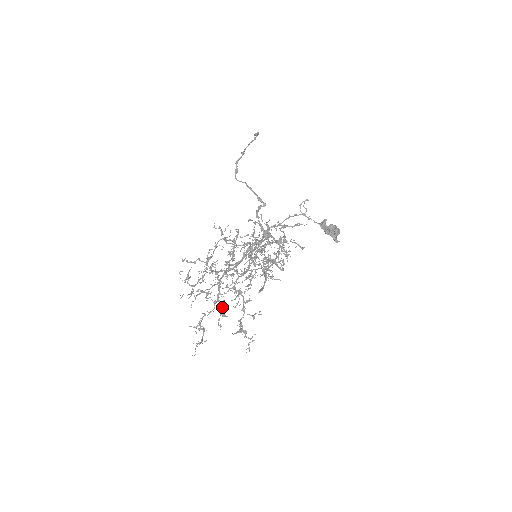
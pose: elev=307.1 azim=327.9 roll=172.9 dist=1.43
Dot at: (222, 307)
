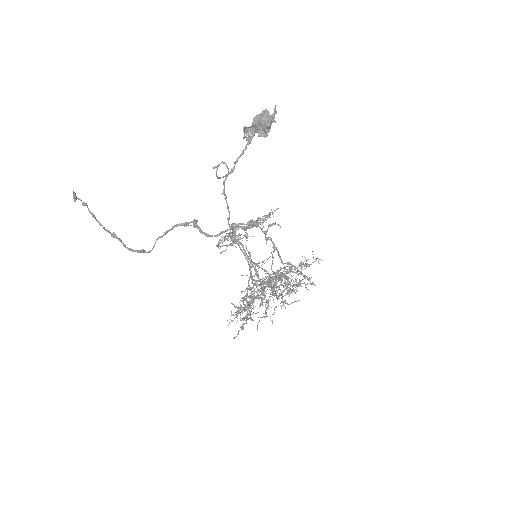
Dot at: occluded
